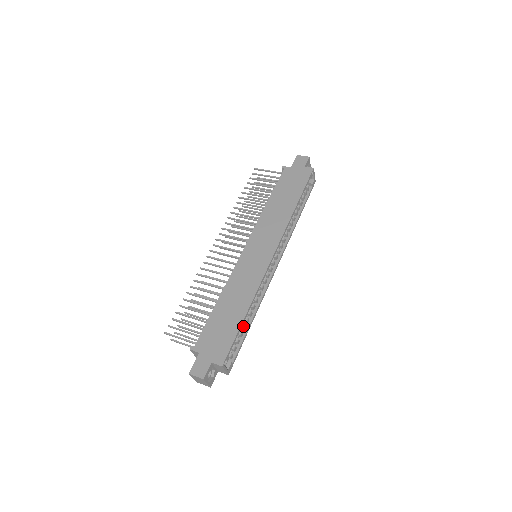
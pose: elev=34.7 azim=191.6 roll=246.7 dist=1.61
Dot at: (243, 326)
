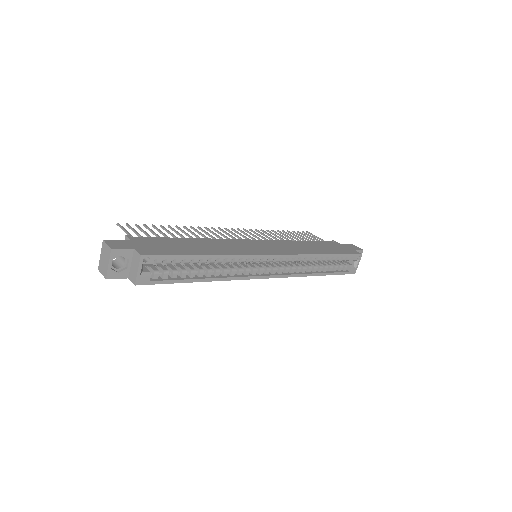
Dot at: (193, 270)
